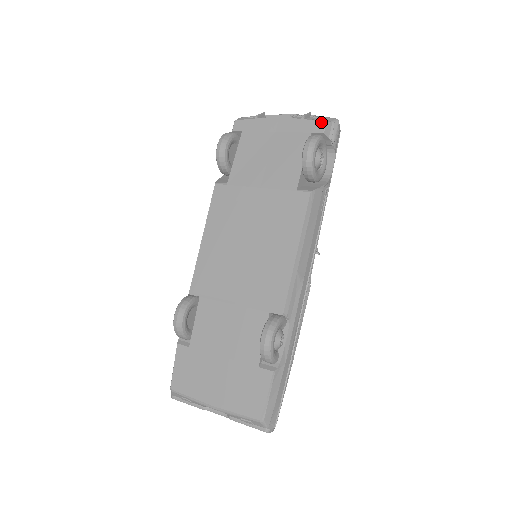
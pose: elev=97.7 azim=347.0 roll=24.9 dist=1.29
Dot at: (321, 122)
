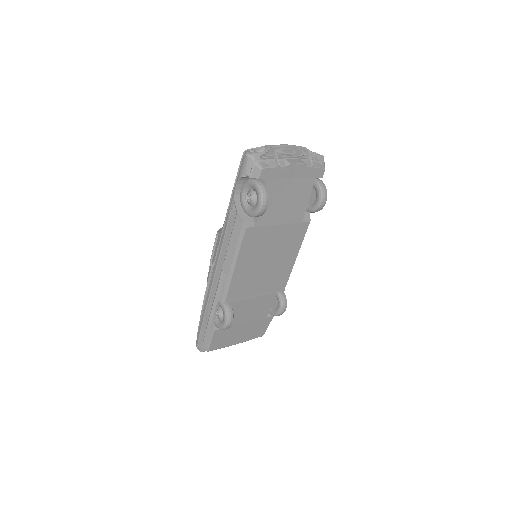
Dot at: (323, 170)
